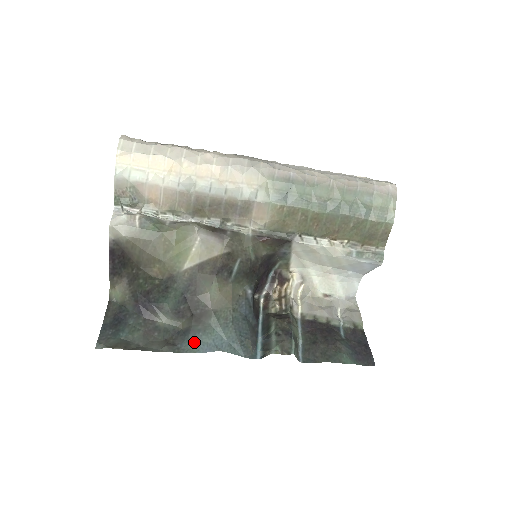
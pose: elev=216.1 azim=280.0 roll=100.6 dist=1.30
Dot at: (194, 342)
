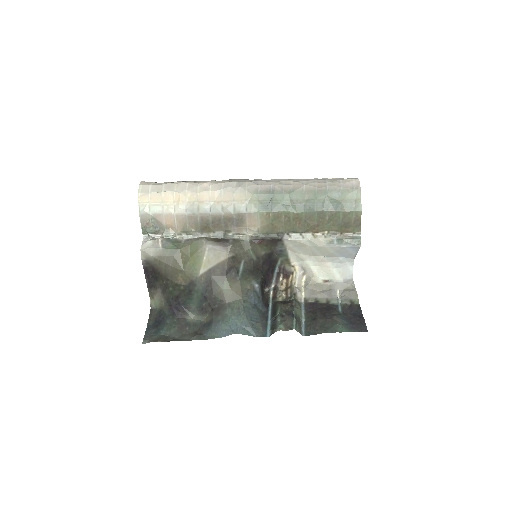
Dot at: (216, 330)
